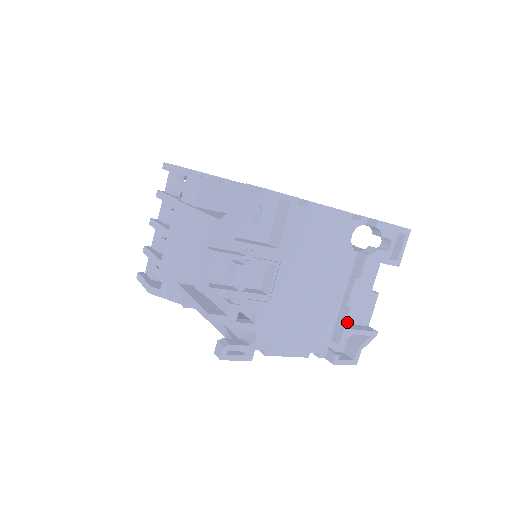
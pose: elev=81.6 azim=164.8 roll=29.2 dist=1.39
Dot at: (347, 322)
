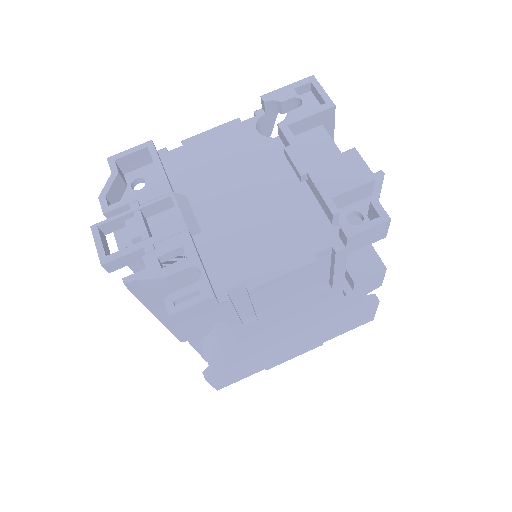
Dot at: (319, 188)
